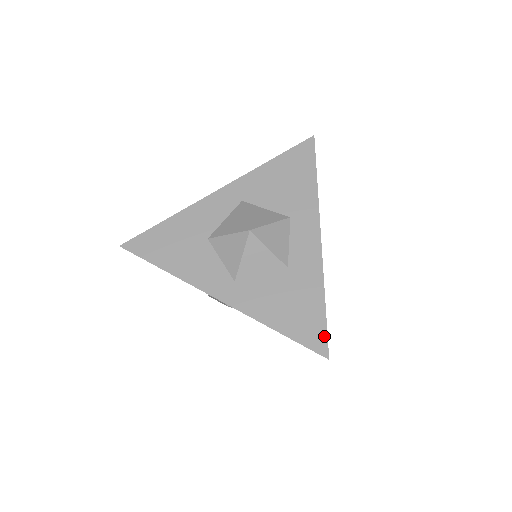
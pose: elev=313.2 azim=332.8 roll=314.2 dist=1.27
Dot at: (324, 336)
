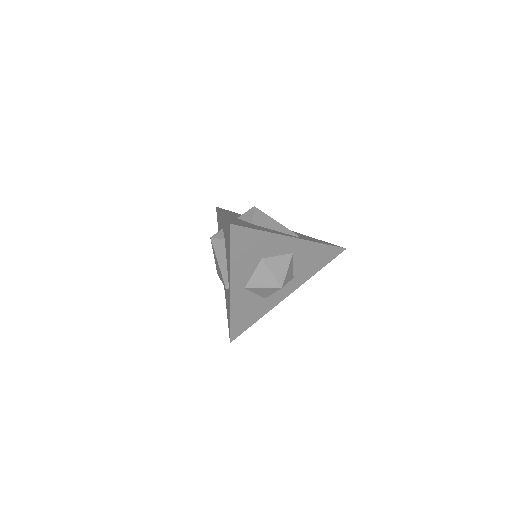
Dot at: (240, 334)
